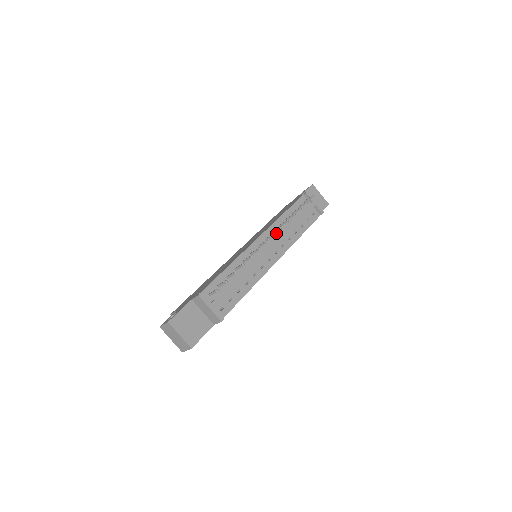
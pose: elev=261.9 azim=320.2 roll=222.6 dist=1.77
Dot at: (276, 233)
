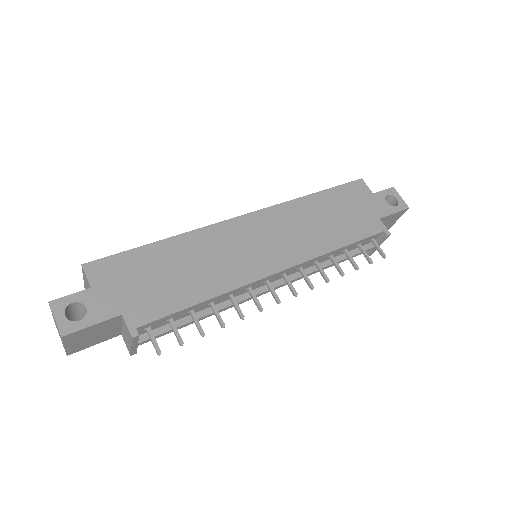
Dot at: (303, 268)
